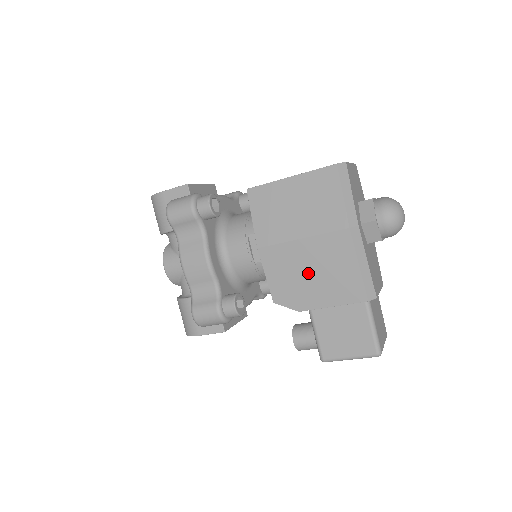
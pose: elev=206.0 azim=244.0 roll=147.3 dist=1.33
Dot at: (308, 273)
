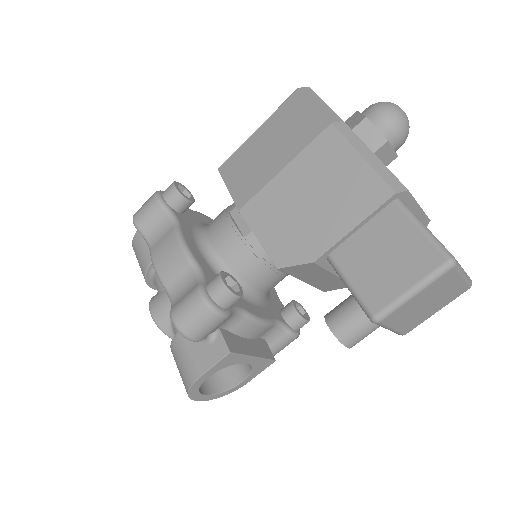
Dot at: (305, 204)
